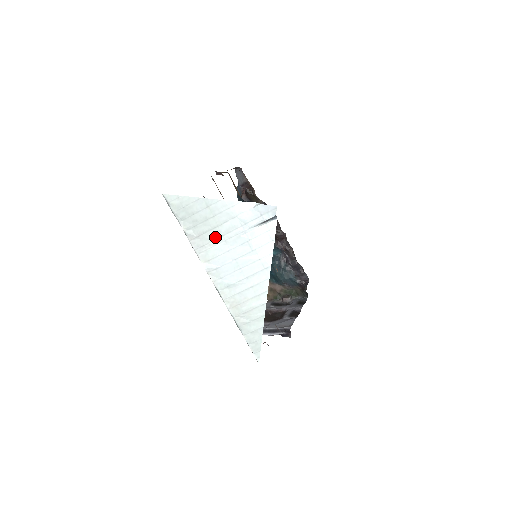
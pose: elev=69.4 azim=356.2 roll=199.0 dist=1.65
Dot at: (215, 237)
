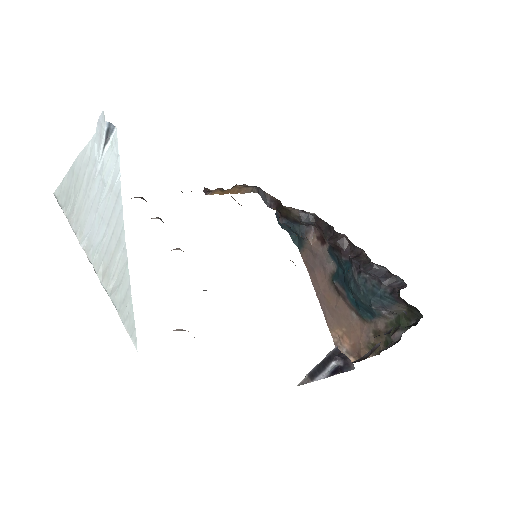
Dot at: (82, 201)
